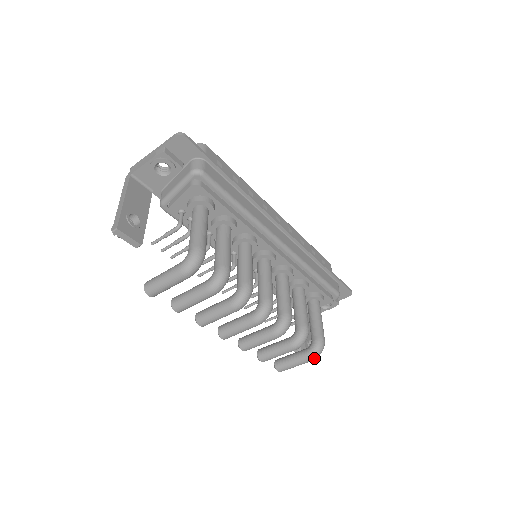
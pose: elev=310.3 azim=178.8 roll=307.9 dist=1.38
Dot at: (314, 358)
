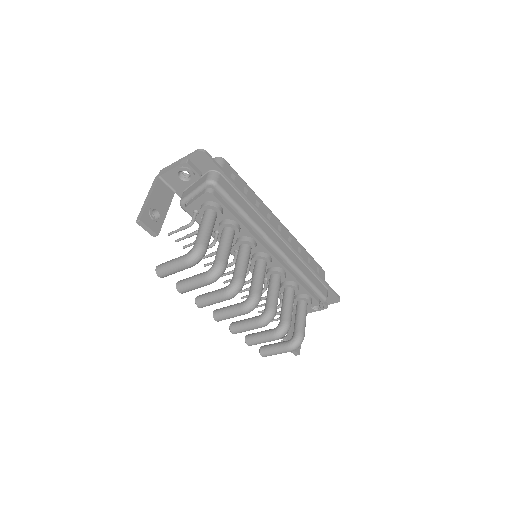
Dot at: (292, 350)
